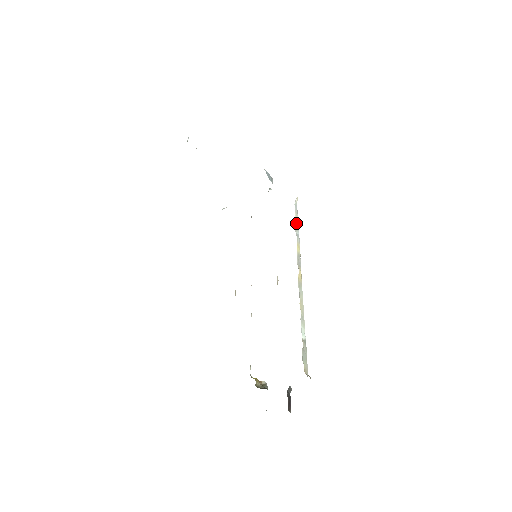
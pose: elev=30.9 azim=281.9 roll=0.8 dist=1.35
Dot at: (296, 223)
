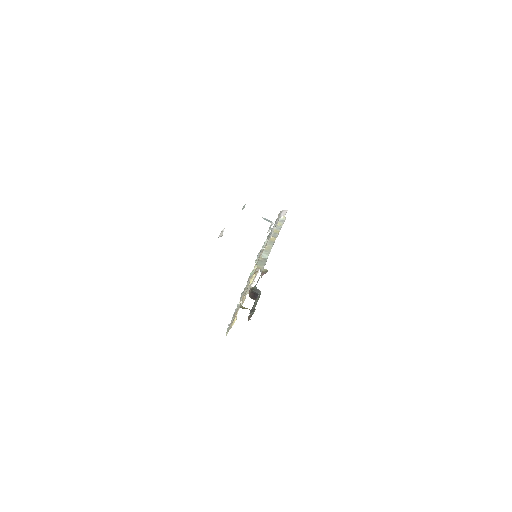
Dot at: (278, 224)
